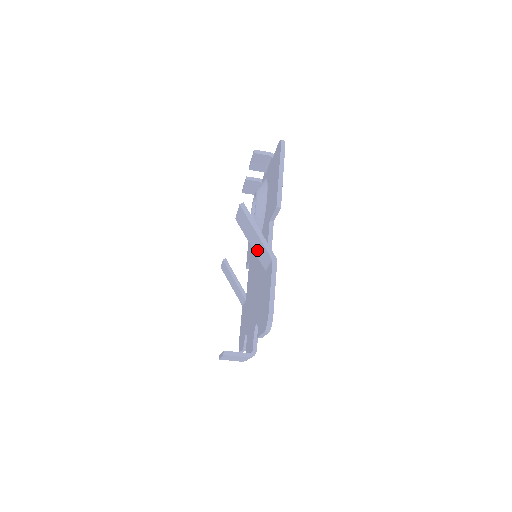
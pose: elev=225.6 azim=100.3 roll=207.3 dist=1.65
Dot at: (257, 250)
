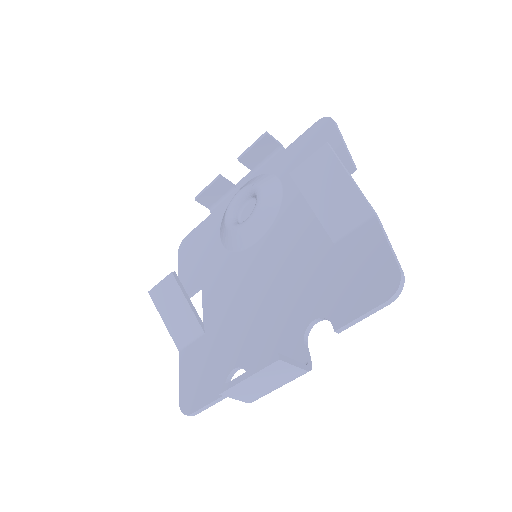
Dot at: (331, 211)
